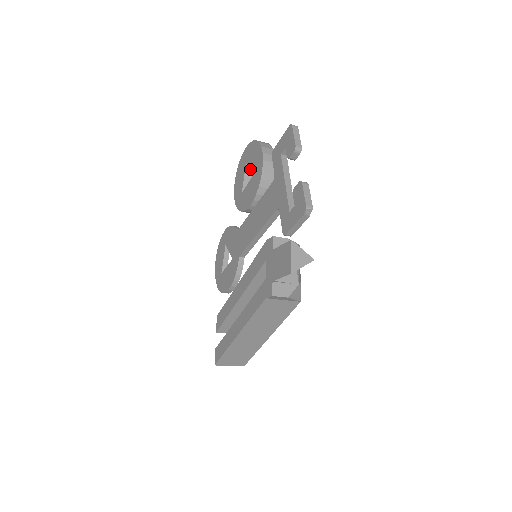
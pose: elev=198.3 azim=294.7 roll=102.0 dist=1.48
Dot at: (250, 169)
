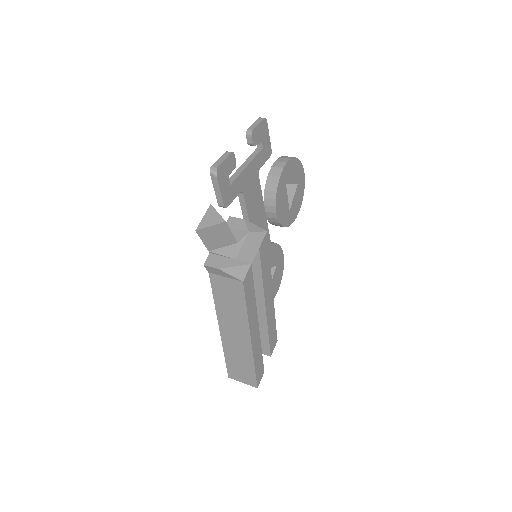
Dot at: (290, 187)
